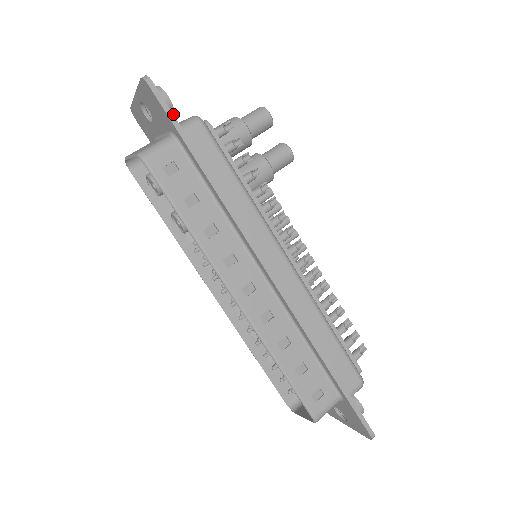
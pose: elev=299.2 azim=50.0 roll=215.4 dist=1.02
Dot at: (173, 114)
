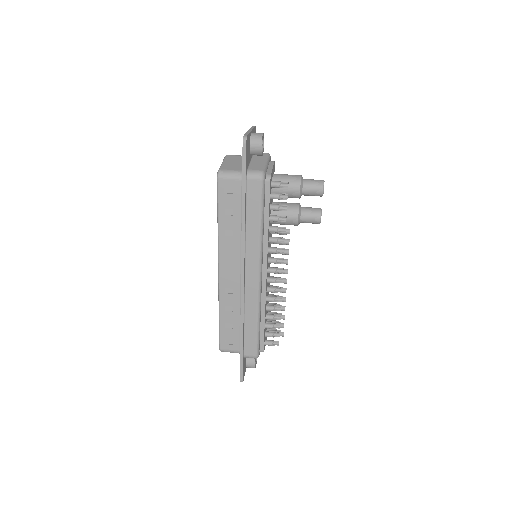
Dot at: (261, 155)
